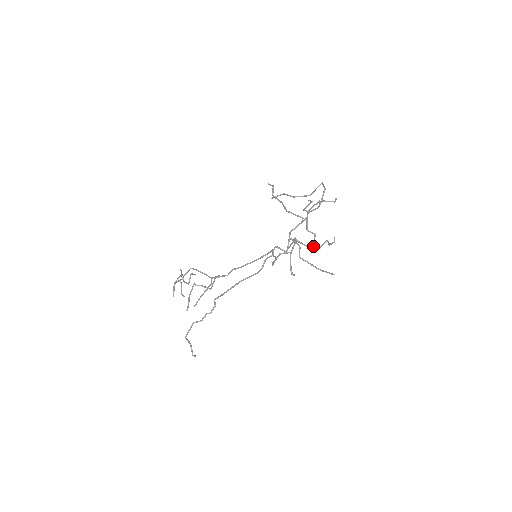
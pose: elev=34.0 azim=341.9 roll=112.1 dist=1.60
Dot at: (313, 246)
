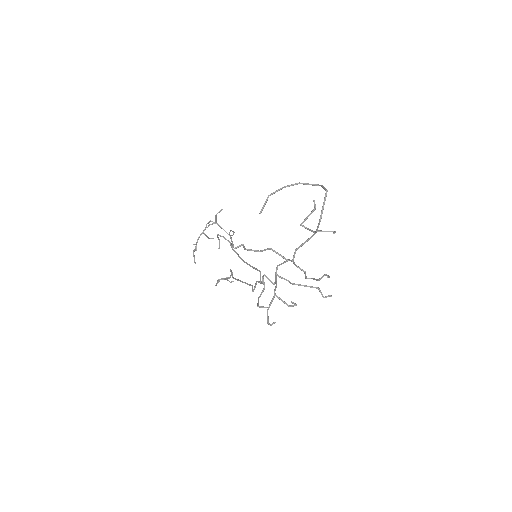
Dot at: (305, 278)
